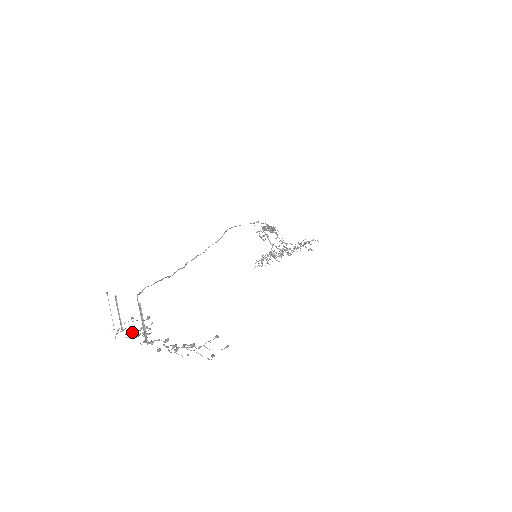
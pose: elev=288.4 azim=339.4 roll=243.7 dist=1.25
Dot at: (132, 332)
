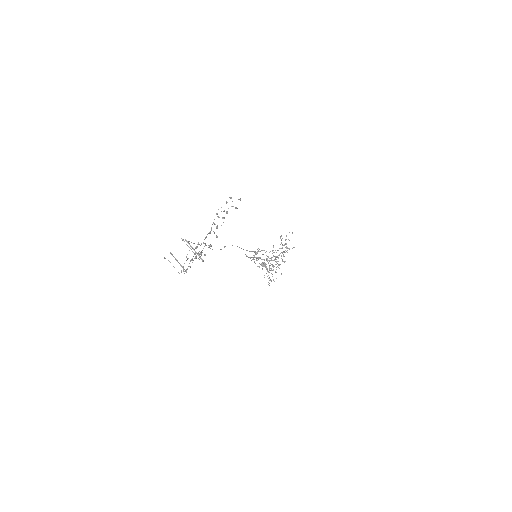
Dot at: occluded
